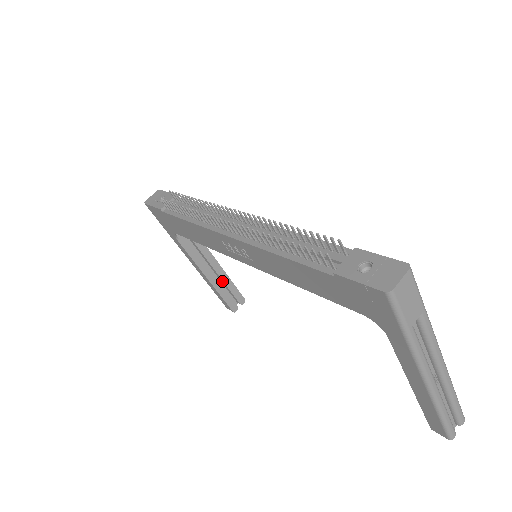
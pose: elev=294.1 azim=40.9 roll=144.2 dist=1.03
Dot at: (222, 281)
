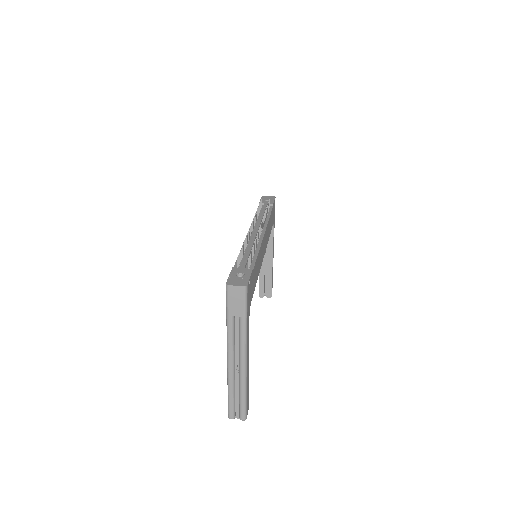
Dot at: (267, 274)
